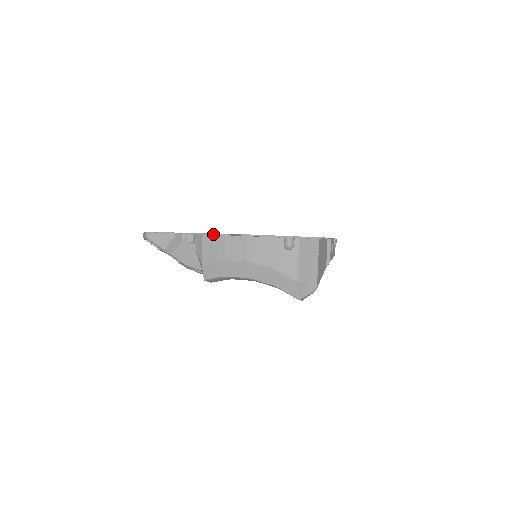
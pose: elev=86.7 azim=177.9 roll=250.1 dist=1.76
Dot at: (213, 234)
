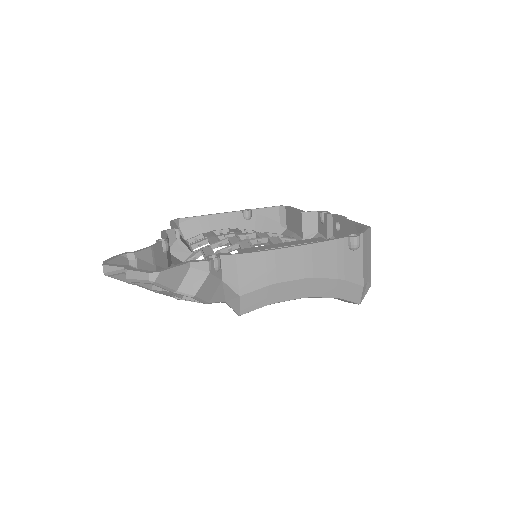
Dot at: (166, 234)
